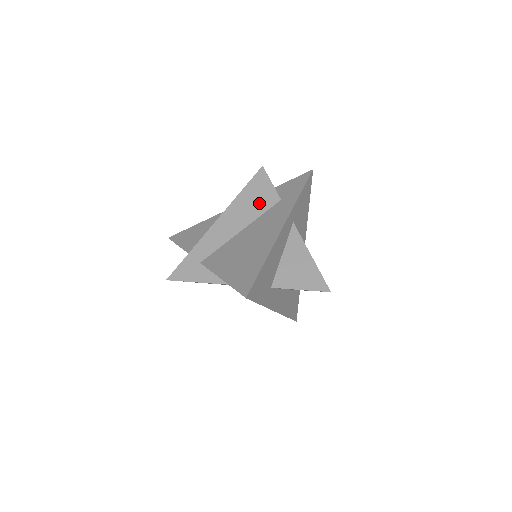
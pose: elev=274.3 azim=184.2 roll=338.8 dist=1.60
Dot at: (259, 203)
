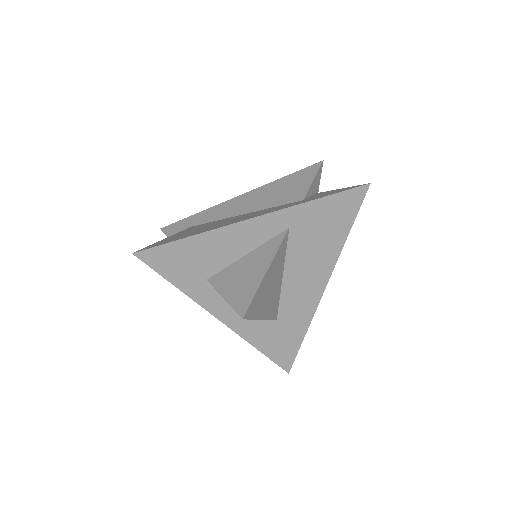
Dot at: (282, 195)
